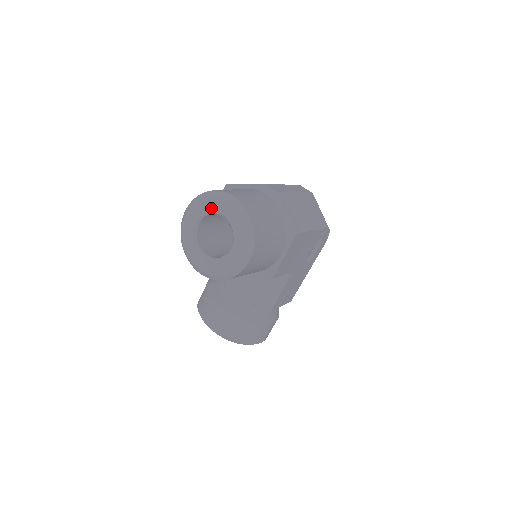
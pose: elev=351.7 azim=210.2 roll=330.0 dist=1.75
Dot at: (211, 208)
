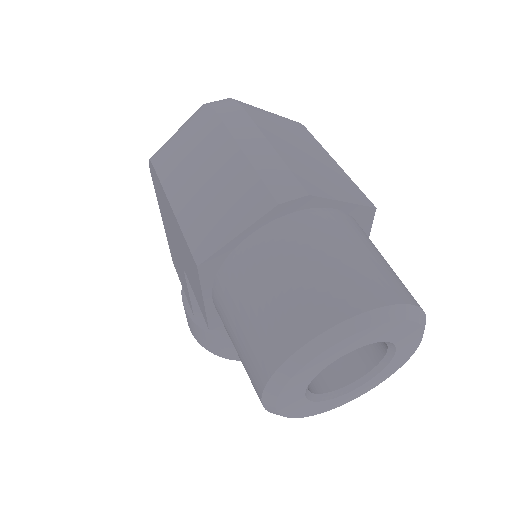
Dot at: (329, 362)
